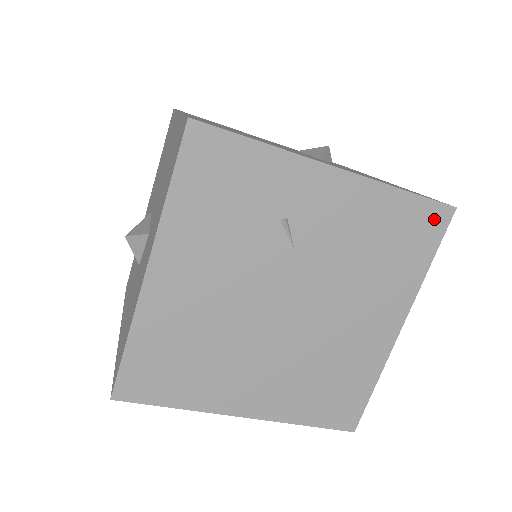
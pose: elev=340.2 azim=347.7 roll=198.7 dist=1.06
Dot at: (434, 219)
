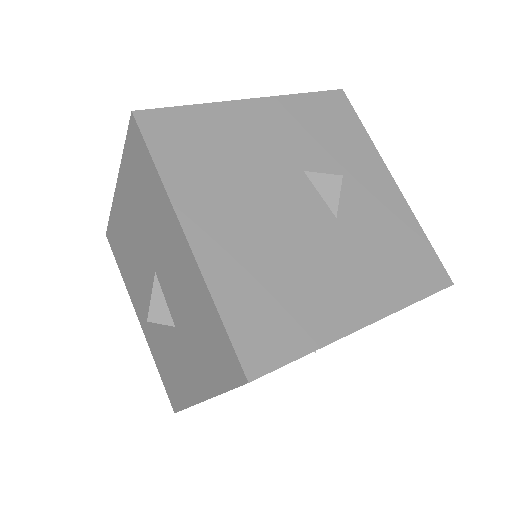
Dot at: occluded
